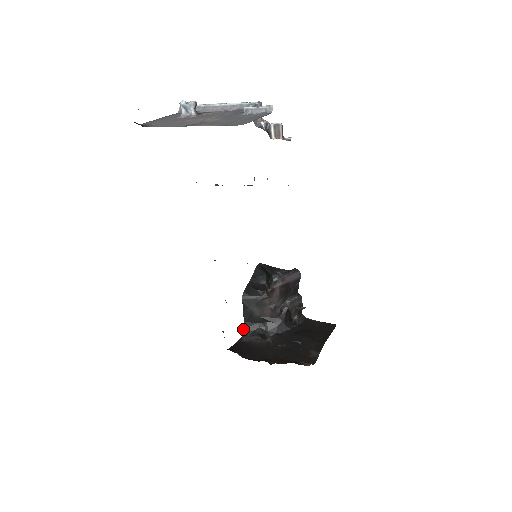
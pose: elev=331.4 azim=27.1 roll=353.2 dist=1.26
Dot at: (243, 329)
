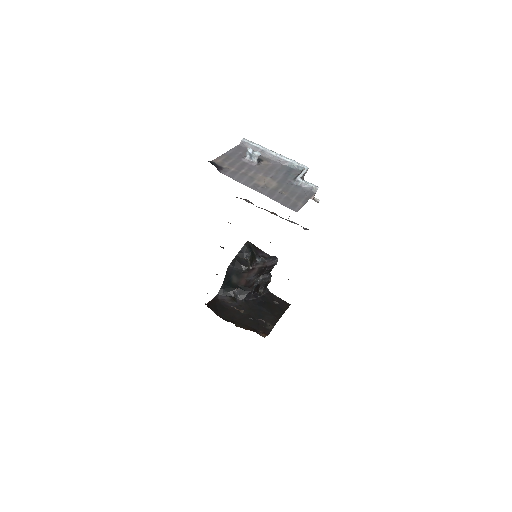
Dot at: (220, 289)
